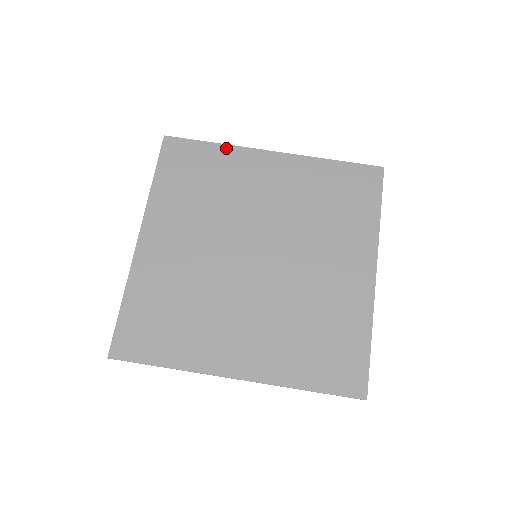
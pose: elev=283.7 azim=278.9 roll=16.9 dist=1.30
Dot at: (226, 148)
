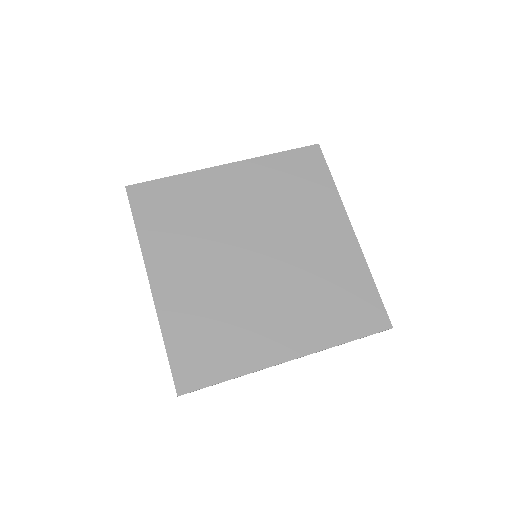
Dot at: (185, 176)
